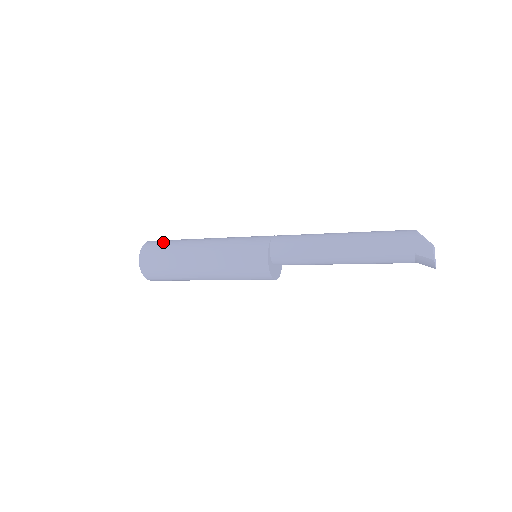
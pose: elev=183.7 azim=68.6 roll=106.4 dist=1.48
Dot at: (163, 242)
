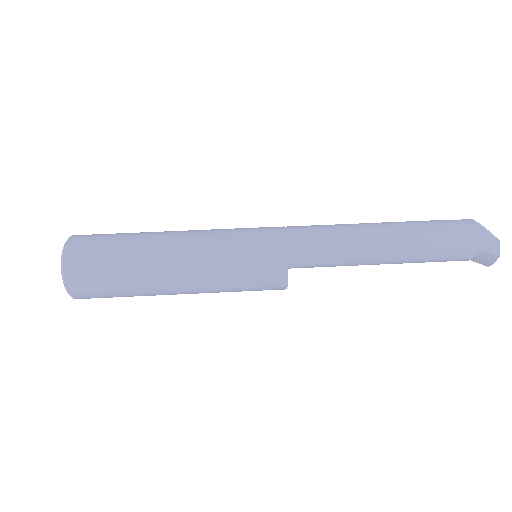
Dot at: (103, 237)
